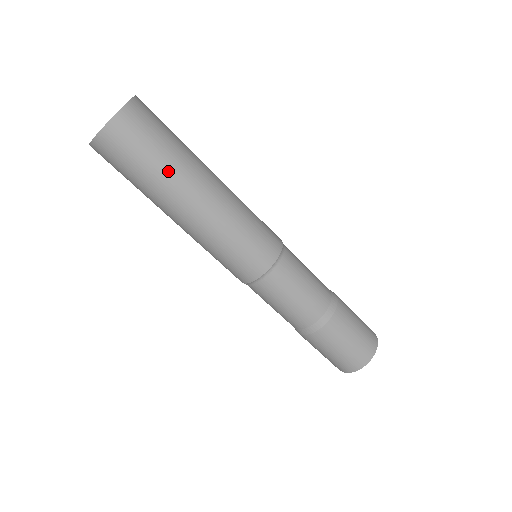
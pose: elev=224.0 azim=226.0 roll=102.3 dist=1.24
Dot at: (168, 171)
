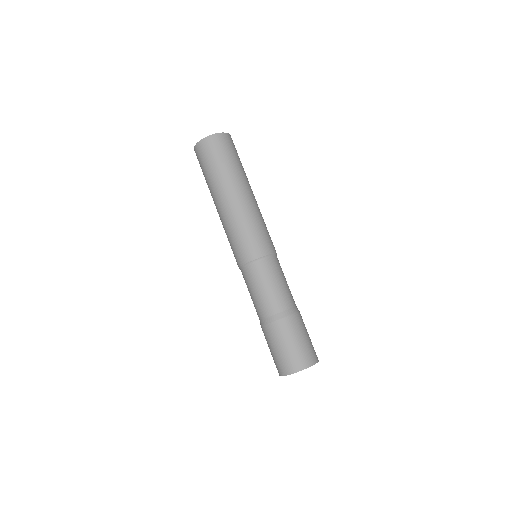
Dot at: (231, 171)
